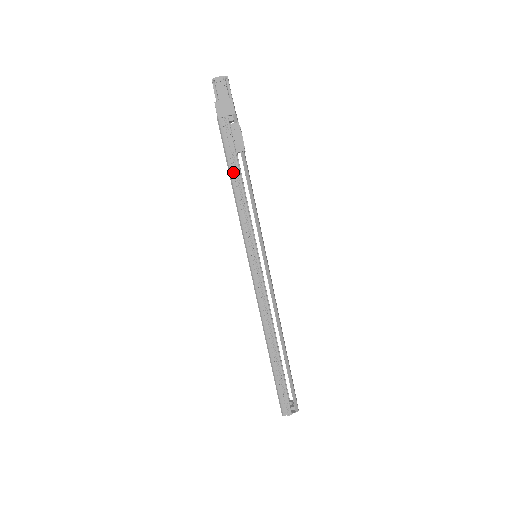
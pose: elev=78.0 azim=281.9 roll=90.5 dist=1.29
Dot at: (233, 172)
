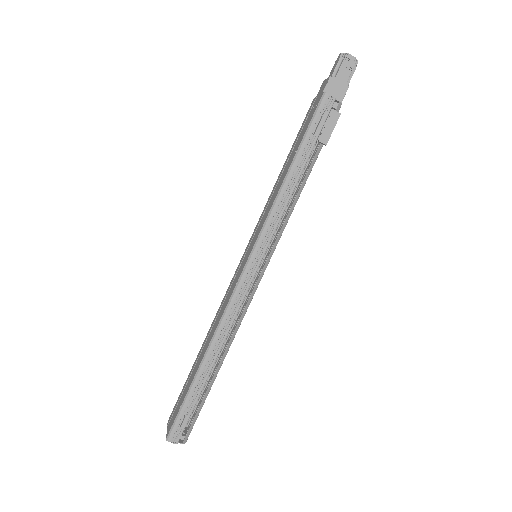
Dot at: (300, 157)
